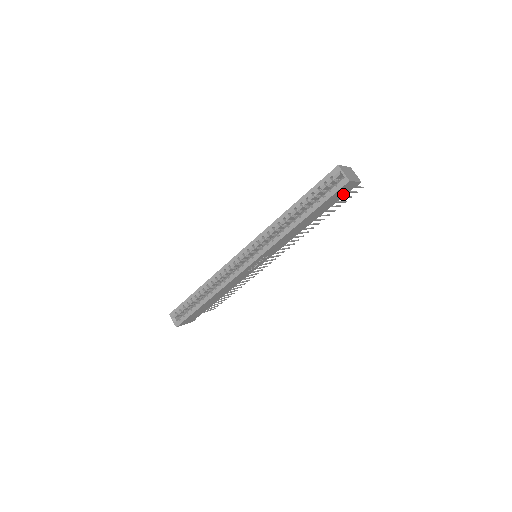
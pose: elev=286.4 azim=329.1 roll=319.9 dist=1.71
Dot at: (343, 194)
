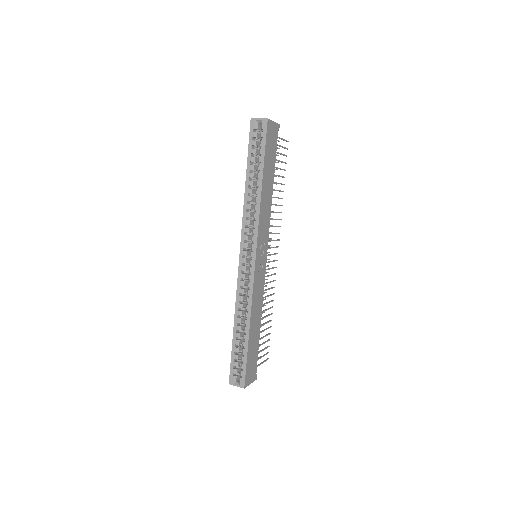
Dot at: (274, 142)
